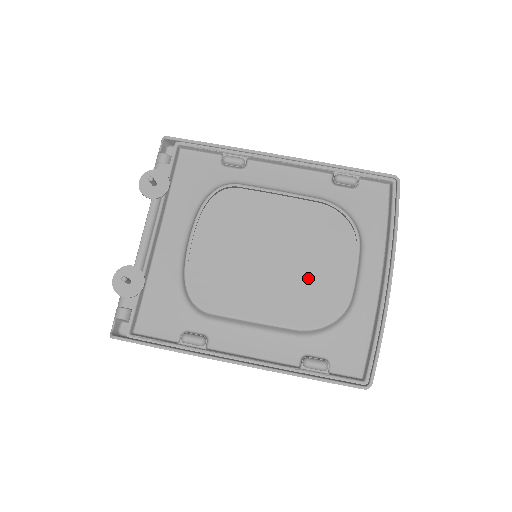
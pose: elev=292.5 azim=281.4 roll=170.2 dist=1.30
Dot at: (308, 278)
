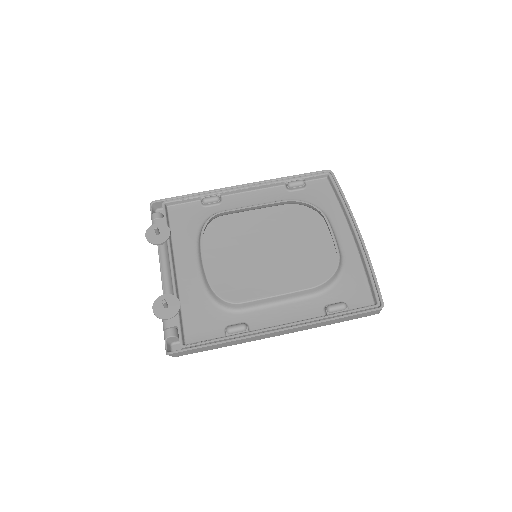
Dot at: (301, 257)
